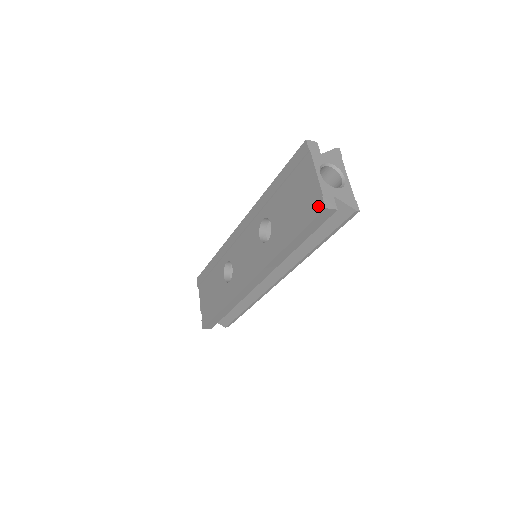
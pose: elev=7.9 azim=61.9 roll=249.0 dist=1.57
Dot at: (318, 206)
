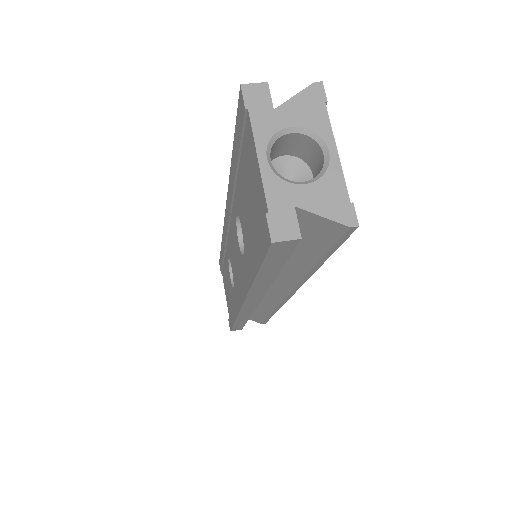
Dot at: (265, 233)
